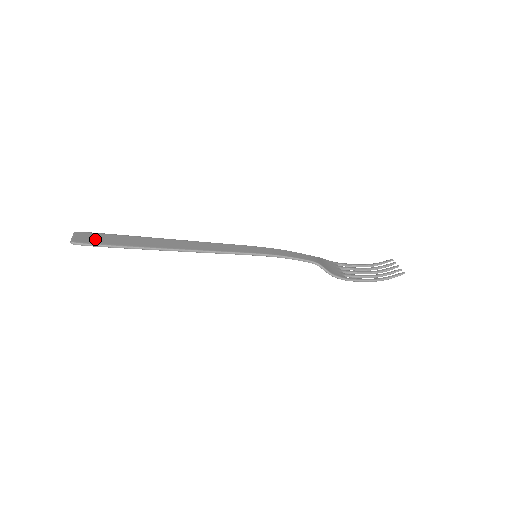
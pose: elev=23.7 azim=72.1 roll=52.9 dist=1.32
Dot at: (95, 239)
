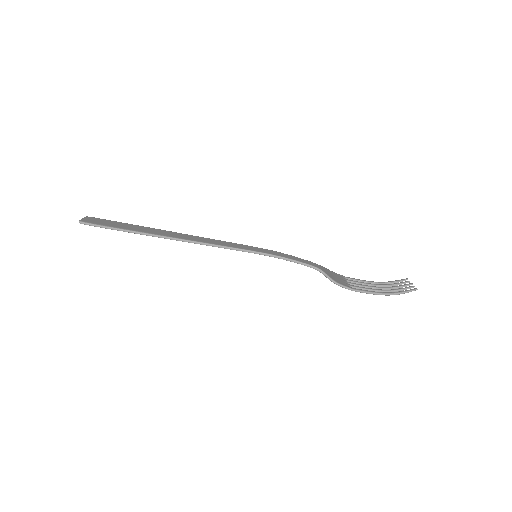
Dot at: (102, 222)
